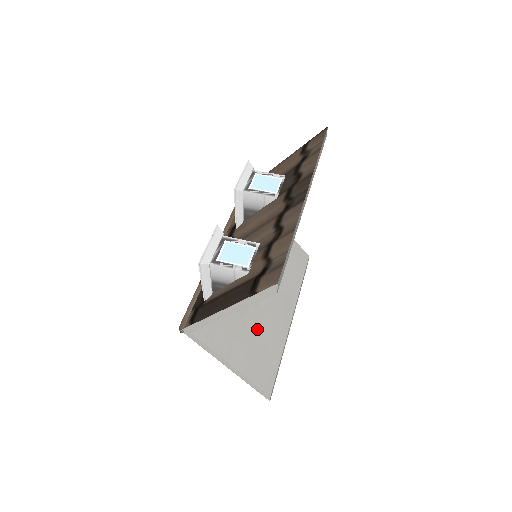
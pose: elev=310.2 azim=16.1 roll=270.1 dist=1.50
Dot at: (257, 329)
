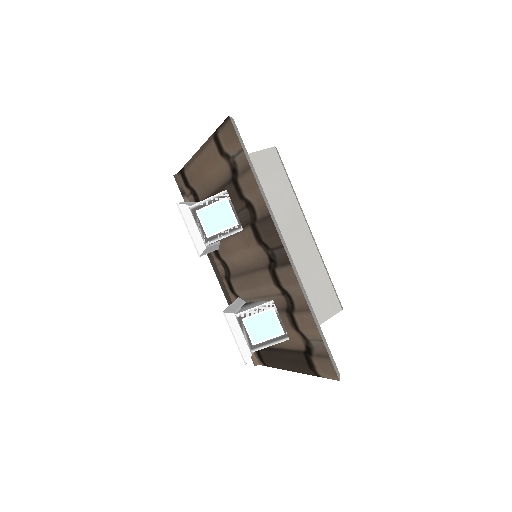
Dot at: occluded
